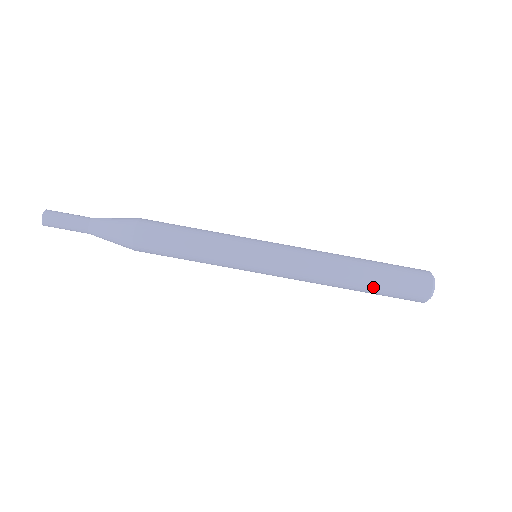
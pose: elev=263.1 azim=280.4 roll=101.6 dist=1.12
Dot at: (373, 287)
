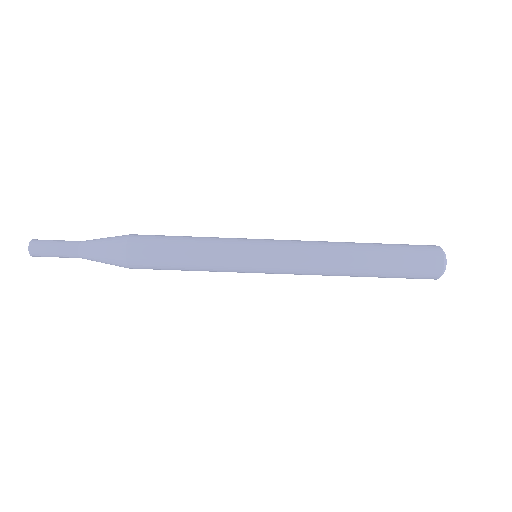
Dot at: (383, 263)
